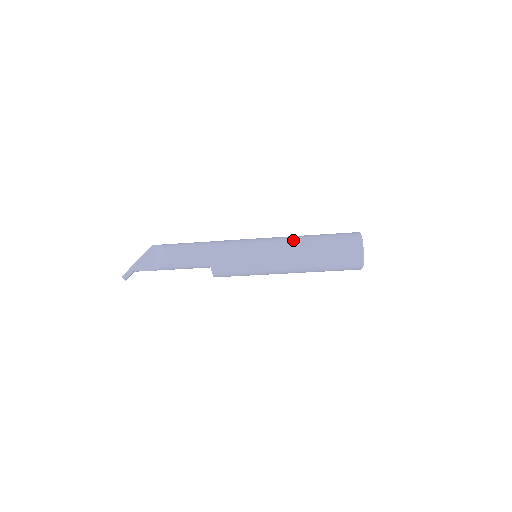
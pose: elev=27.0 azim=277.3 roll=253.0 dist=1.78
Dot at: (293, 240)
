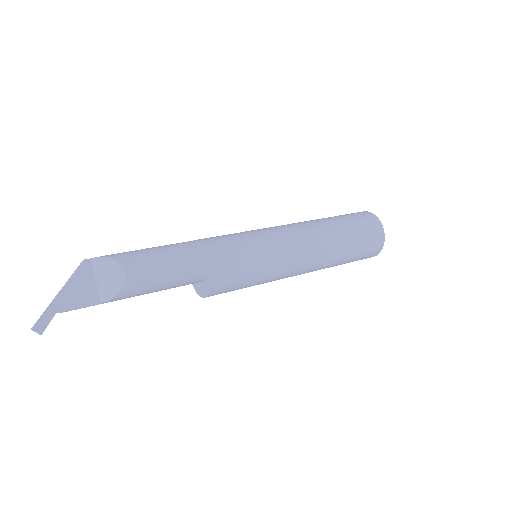
Dot at: (309, 227)
